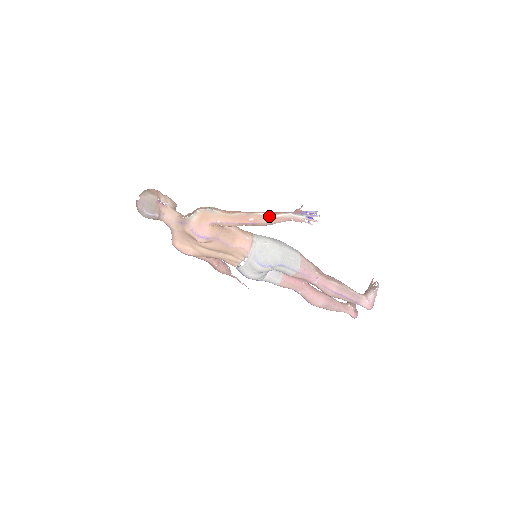
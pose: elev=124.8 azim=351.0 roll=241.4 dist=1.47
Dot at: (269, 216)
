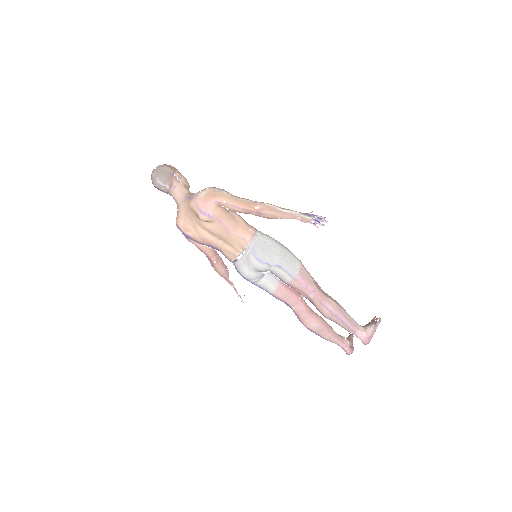
Dot at: (276, 208)
